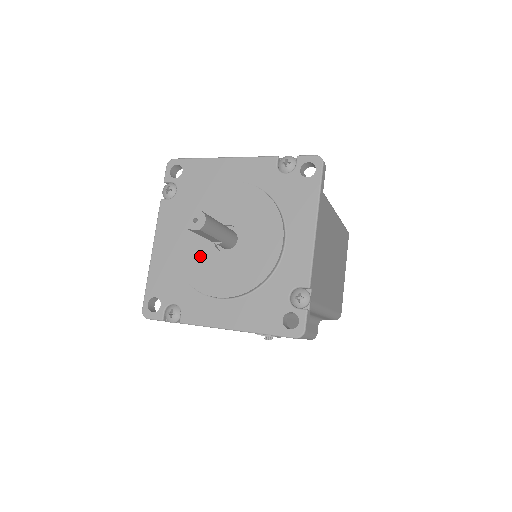
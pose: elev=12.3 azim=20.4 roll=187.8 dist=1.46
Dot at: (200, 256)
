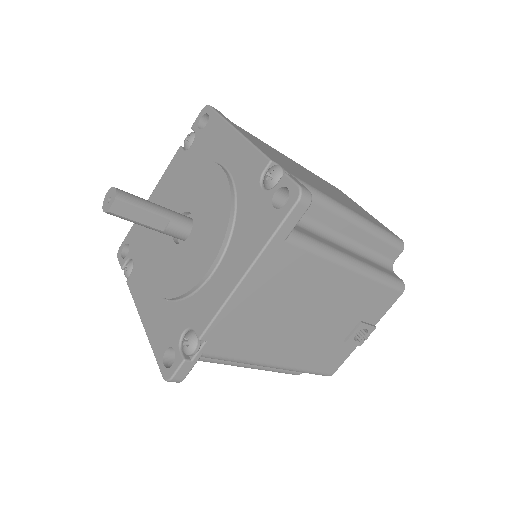
Dot at: (173, 266)
